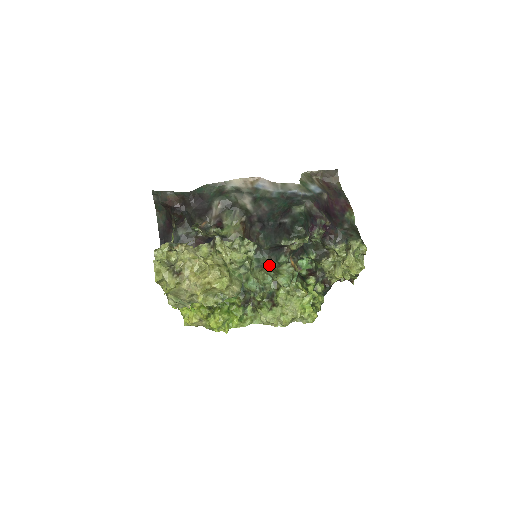
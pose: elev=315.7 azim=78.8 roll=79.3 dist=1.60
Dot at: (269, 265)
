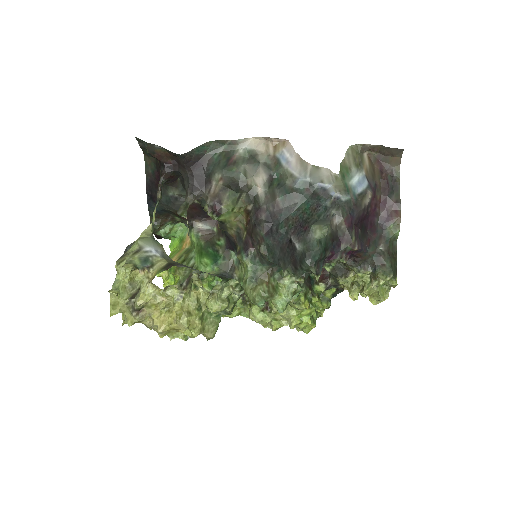
Dot at: (267, 280)
